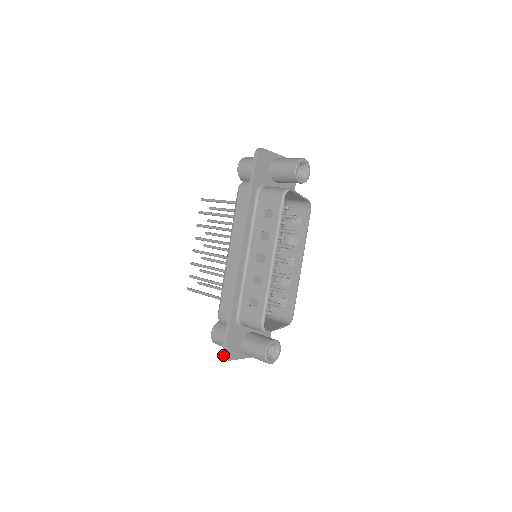
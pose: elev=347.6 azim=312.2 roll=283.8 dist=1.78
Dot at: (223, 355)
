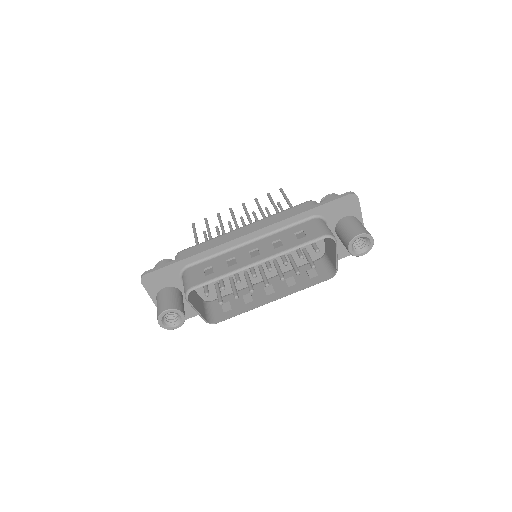
Dot at: (144, 273)
